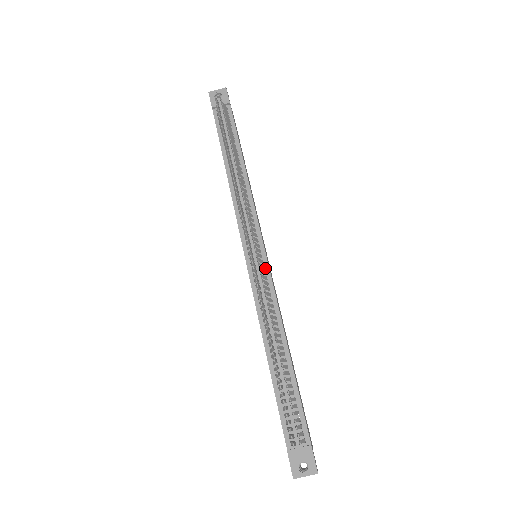
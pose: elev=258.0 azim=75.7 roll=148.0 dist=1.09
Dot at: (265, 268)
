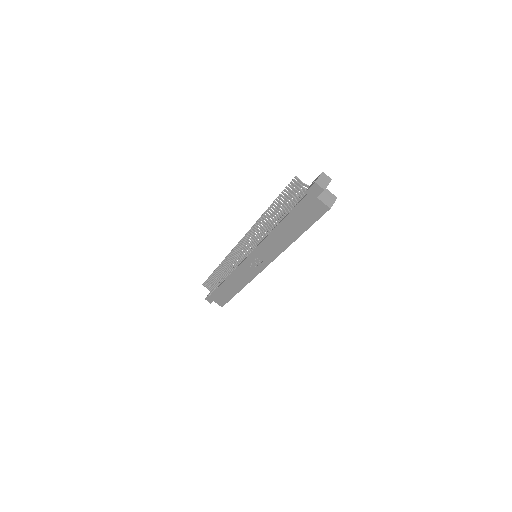
Dot at: occluded
